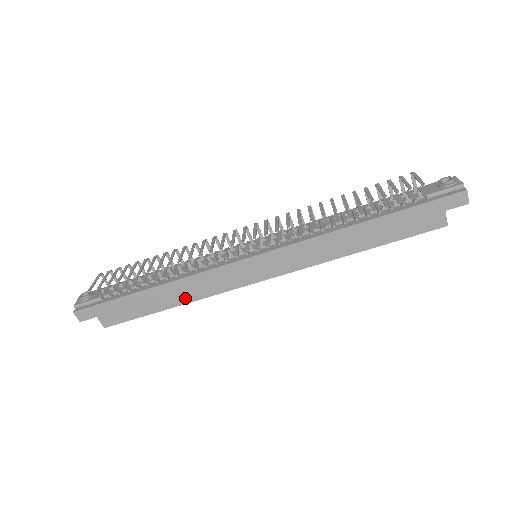
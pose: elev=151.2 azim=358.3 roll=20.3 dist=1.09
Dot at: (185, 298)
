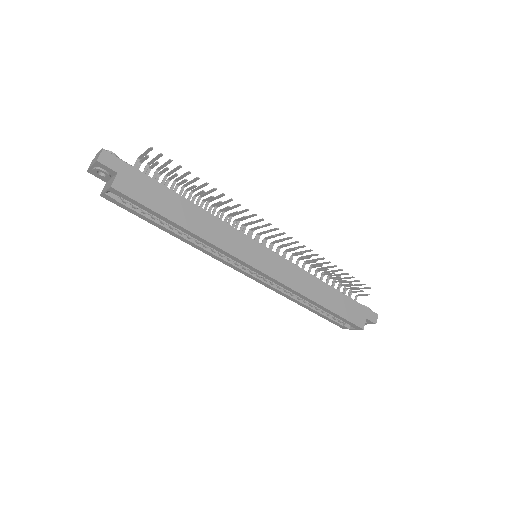
Dot at: (201, 231)
